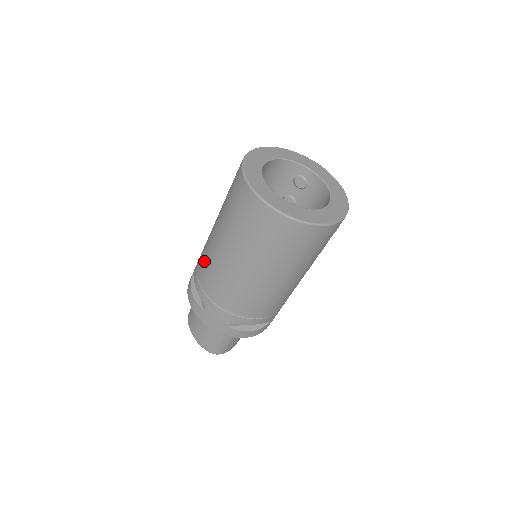
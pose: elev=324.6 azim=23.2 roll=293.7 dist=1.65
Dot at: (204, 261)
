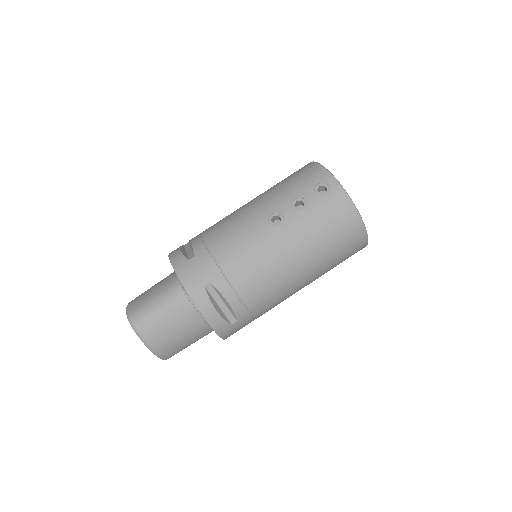
Dot at: (259, 278)
